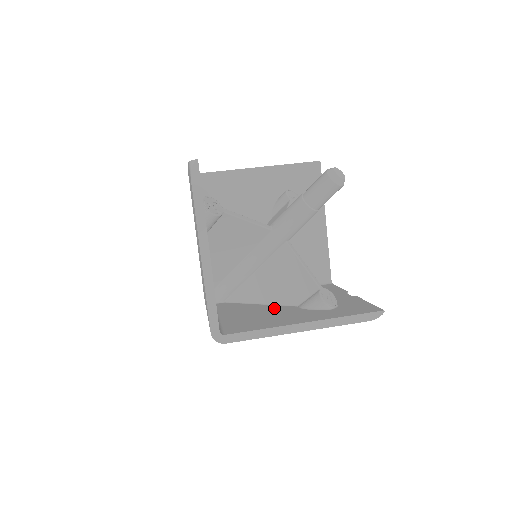
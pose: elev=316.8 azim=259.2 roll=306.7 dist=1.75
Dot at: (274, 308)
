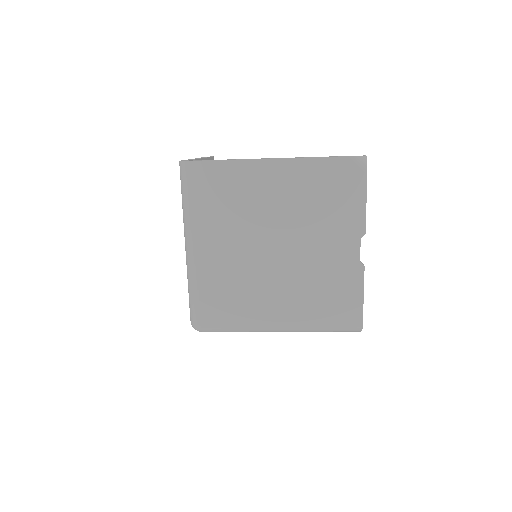
Dot at: occluded
